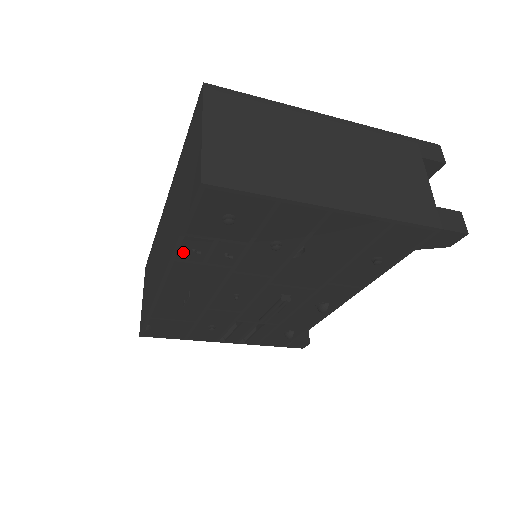
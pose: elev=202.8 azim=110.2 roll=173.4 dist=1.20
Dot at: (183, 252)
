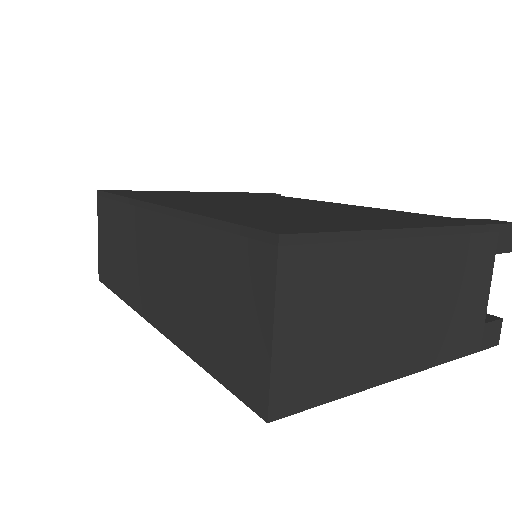
Dot at: occluded
